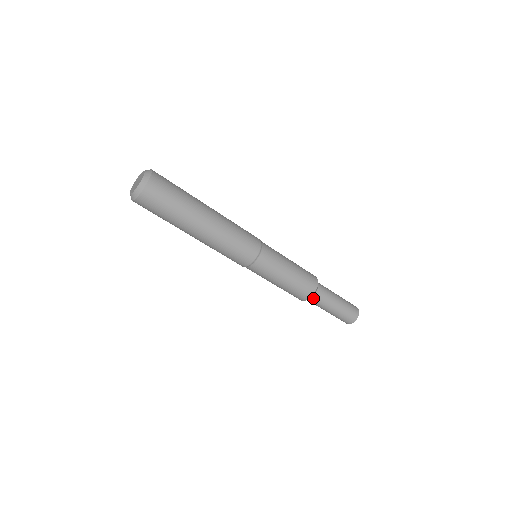
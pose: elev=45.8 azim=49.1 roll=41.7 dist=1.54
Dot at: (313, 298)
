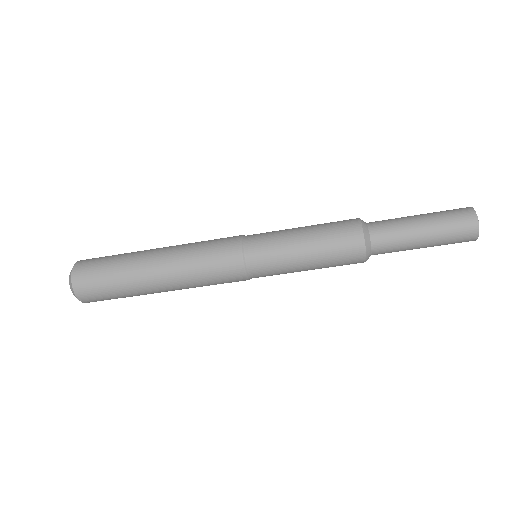
Dot at: (374, 245)
